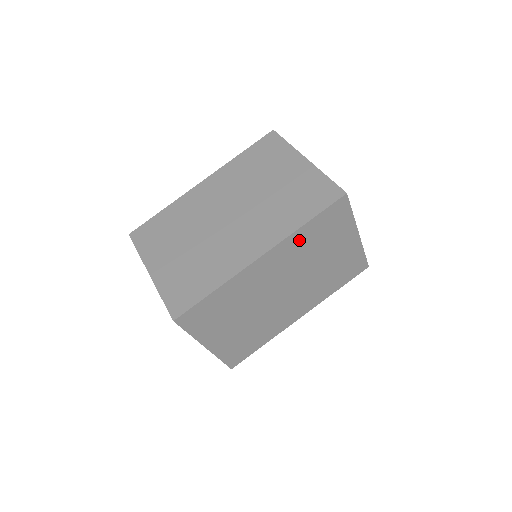
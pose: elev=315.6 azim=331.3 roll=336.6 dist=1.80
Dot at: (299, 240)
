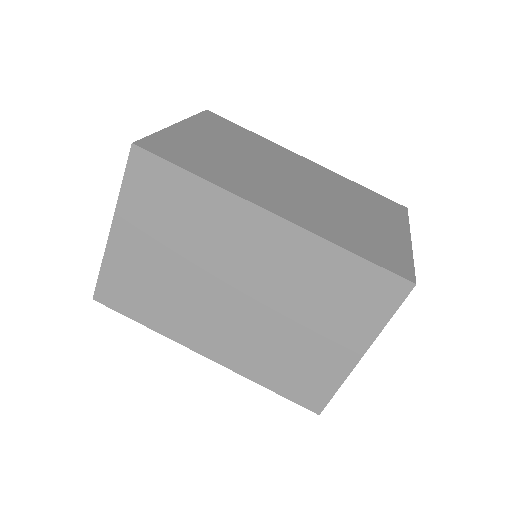
Dot at: (318, 259)
